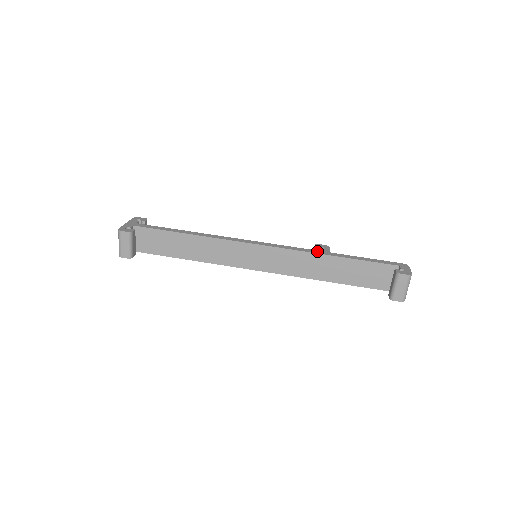
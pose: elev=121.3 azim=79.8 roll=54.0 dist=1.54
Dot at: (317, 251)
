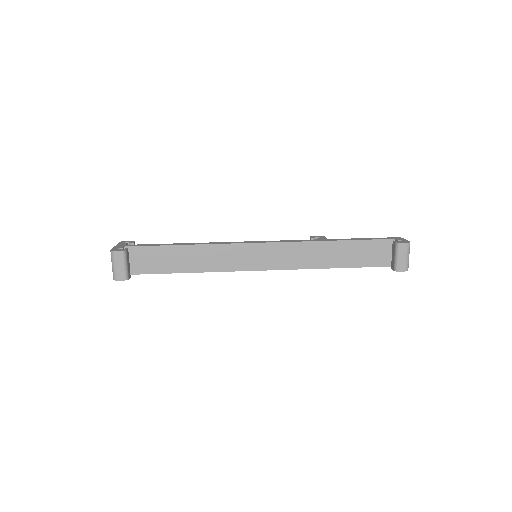
Dot at: (315, 240)
